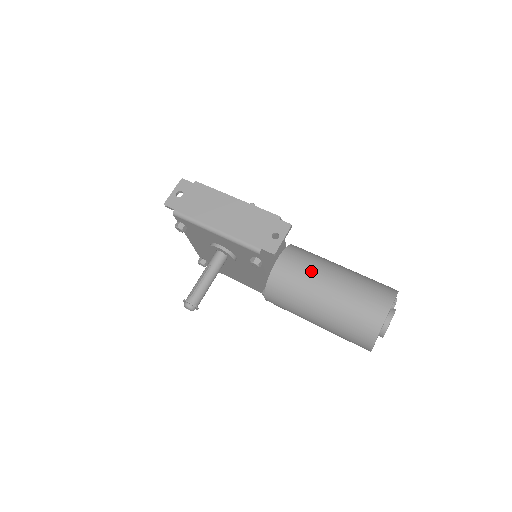
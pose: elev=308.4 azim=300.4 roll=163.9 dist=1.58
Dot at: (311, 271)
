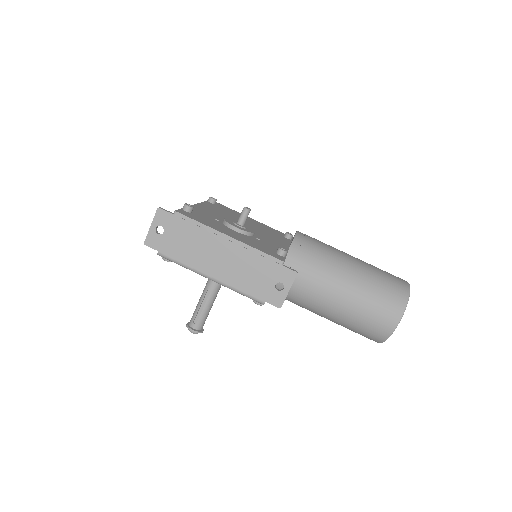
Dot at: (318, 281)
